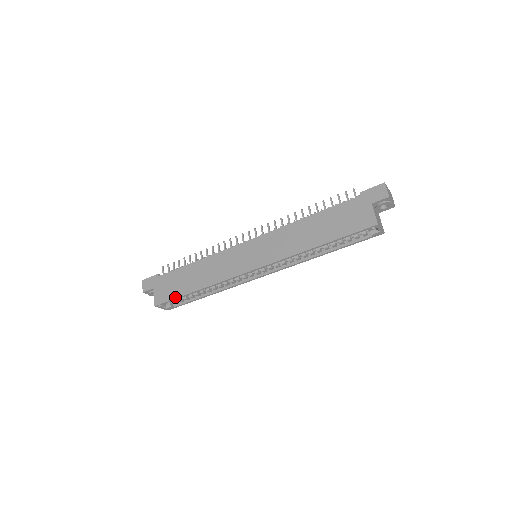
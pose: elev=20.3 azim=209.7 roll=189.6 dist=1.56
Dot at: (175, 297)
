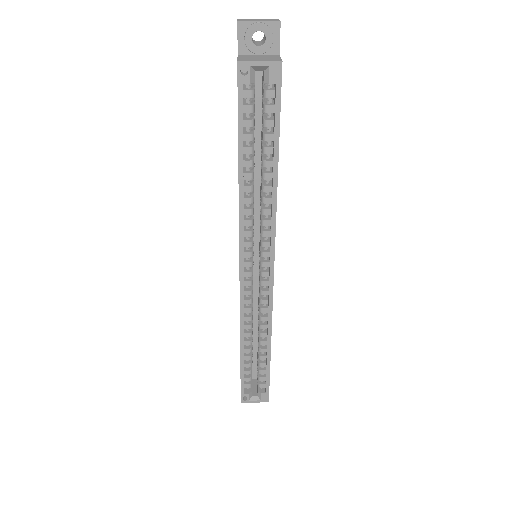
Dot at: (240, 375)
